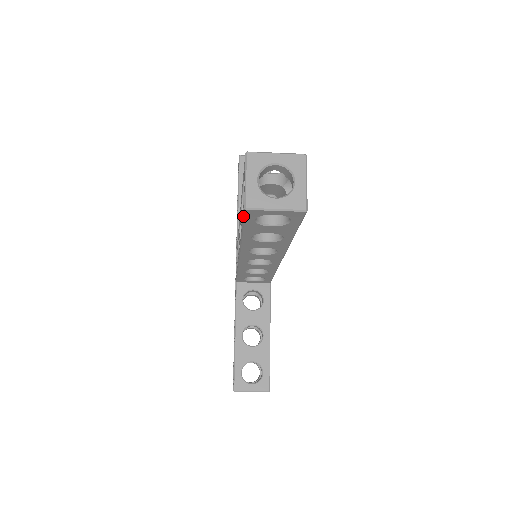
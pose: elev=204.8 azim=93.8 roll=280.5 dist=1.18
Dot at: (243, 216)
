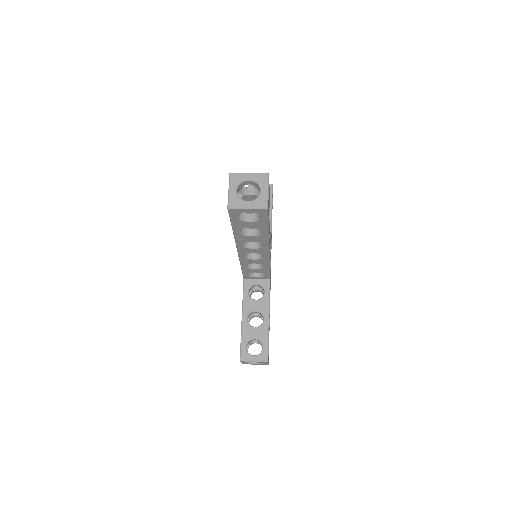
Dot at: (229, 214)
